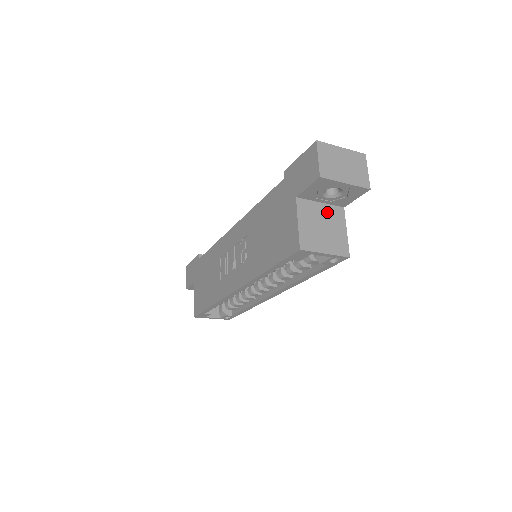
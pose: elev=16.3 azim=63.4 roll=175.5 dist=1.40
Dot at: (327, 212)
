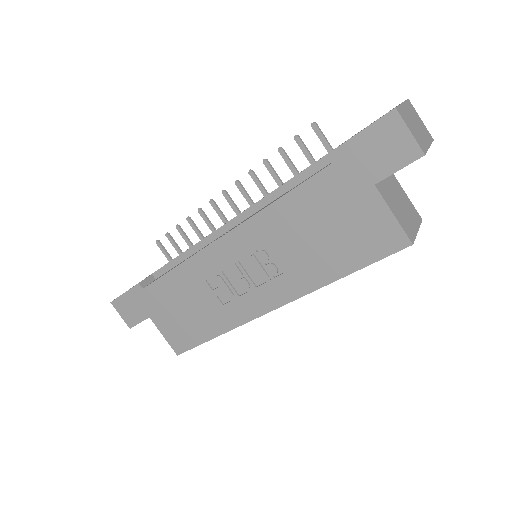
Dot at: (390, 183)
